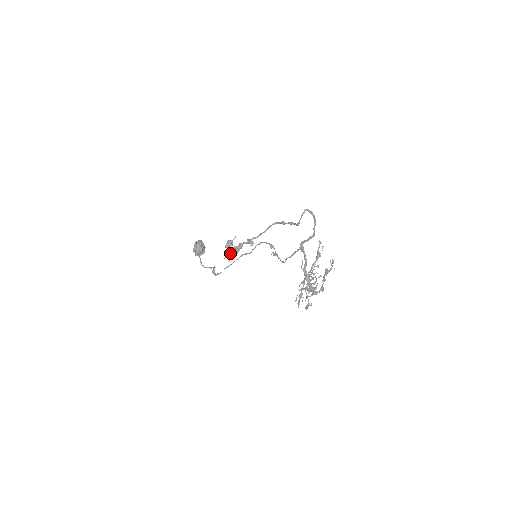
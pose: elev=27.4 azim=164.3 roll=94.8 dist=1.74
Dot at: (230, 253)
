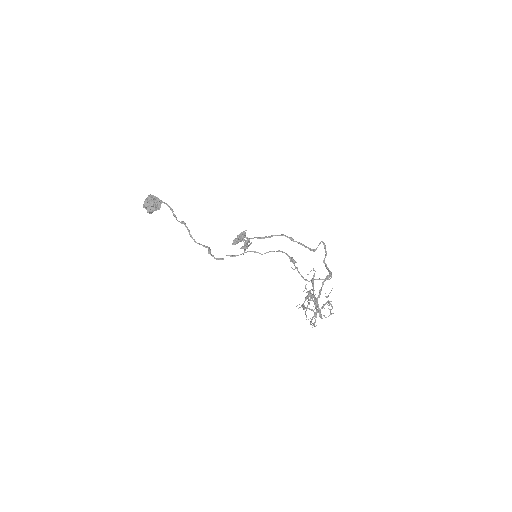
Dot at: (248, 246)
